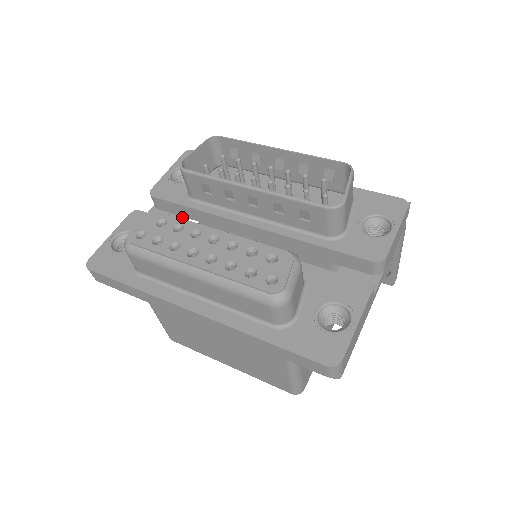
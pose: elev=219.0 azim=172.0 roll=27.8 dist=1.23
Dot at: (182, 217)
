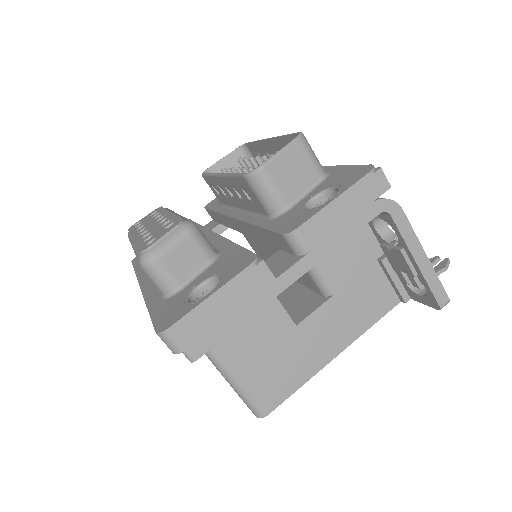
Dot at: occluded
